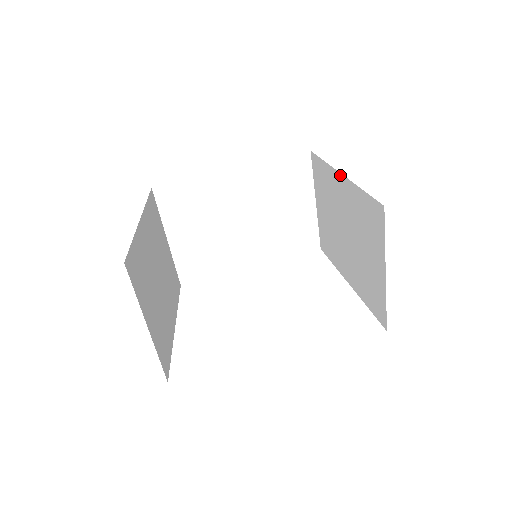
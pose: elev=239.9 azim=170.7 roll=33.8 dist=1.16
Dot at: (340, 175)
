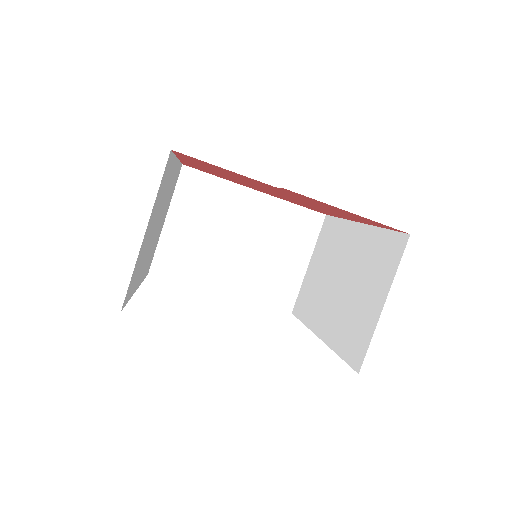
Dot at: (359, 224)
